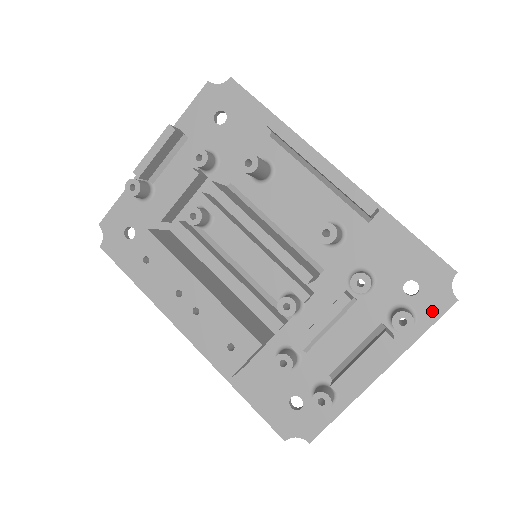
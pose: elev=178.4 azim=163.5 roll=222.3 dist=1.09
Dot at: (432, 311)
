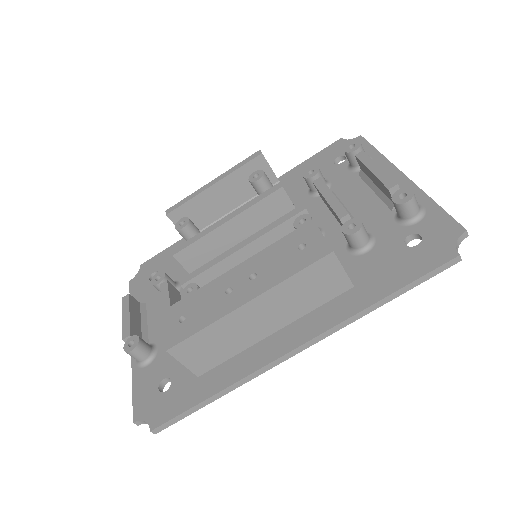
Dot at: occluded
